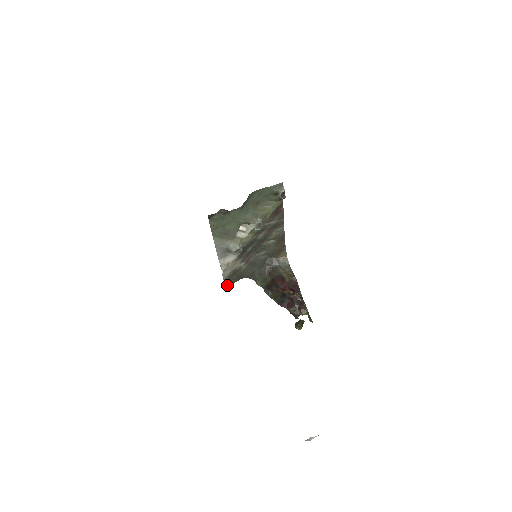
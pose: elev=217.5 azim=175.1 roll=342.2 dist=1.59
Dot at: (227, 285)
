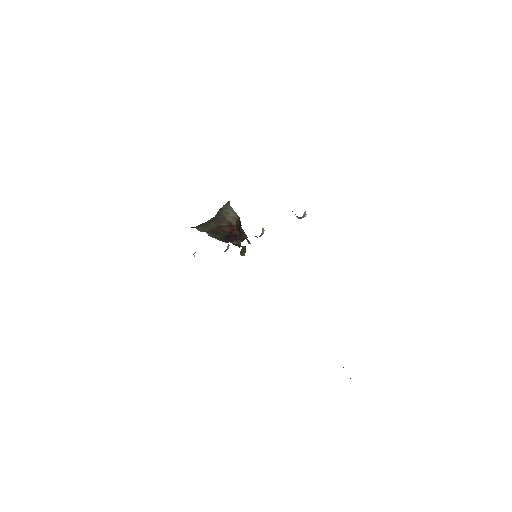
Dot at: occluded
